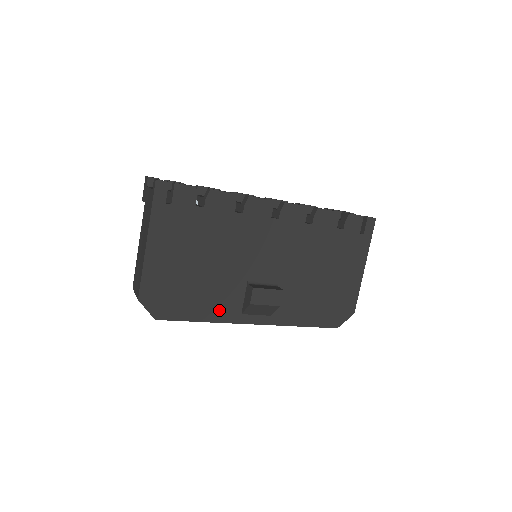
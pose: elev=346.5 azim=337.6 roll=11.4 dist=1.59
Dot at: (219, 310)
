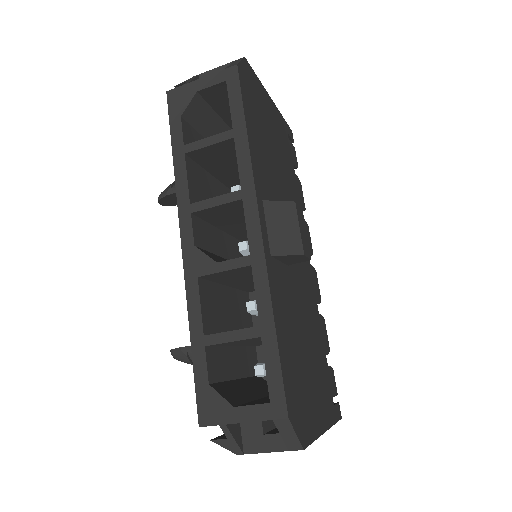
Dot at: (258, 164)
